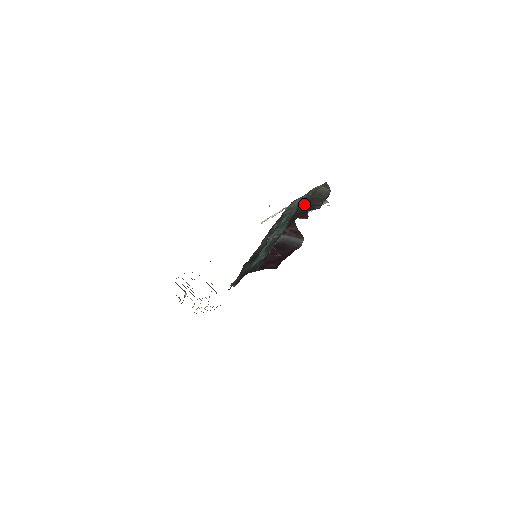
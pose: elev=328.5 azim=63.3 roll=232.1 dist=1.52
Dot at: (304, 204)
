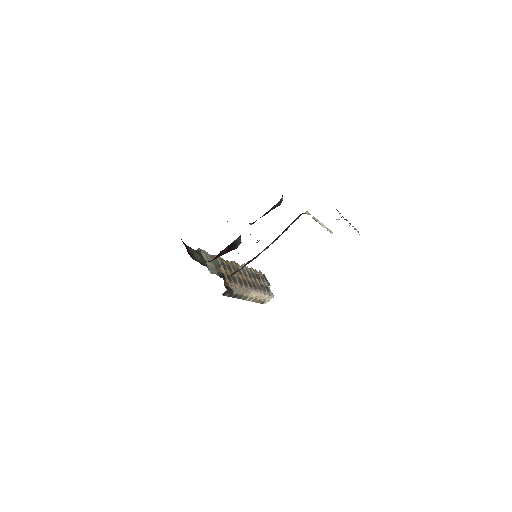
Dot at: occluded
